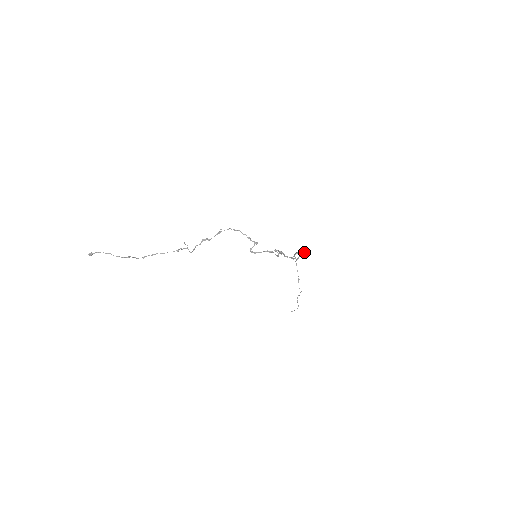
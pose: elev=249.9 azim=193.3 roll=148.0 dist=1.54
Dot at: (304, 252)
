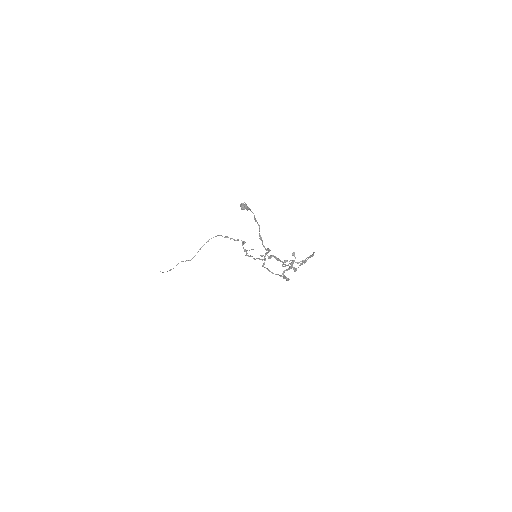
Dot at: occluded
